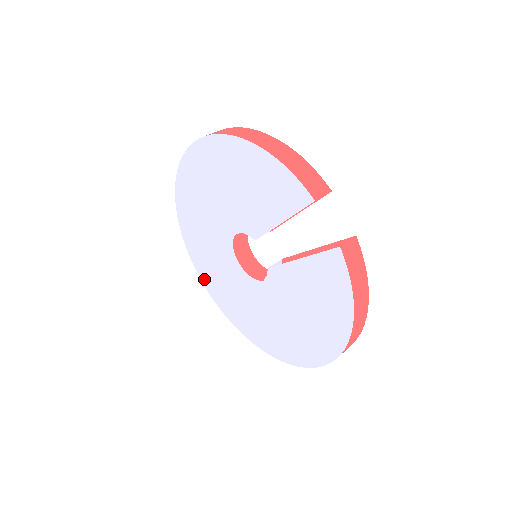
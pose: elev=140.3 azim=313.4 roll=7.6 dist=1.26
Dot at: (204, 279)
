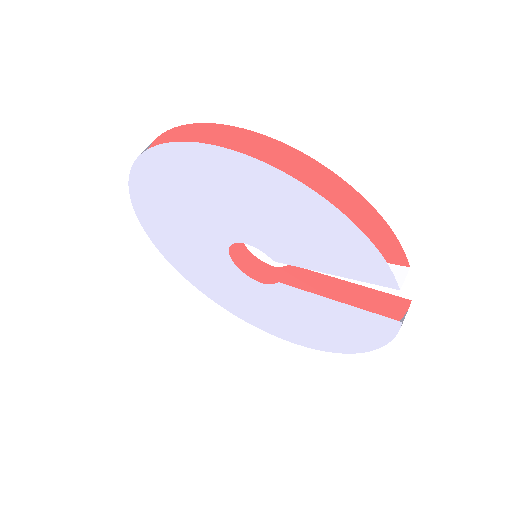
Dot at: (154, 237)
